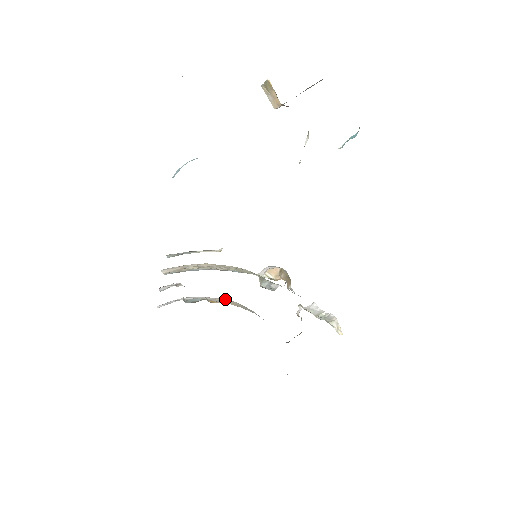
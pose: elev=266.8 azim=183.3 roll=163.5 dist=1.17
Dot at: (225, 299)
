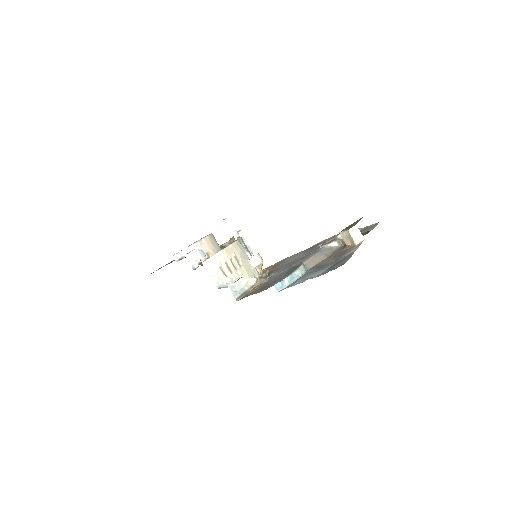
Dot at: (206, 238)
